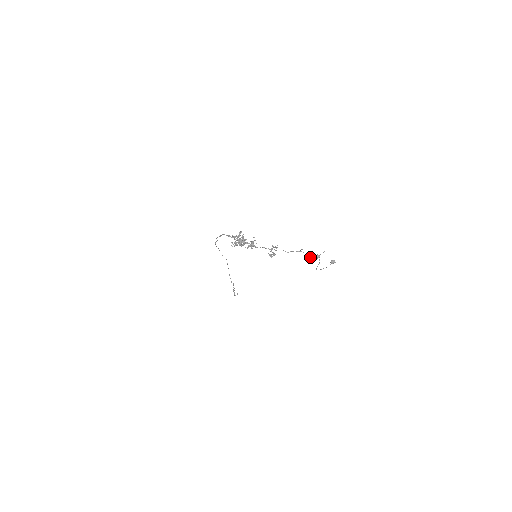
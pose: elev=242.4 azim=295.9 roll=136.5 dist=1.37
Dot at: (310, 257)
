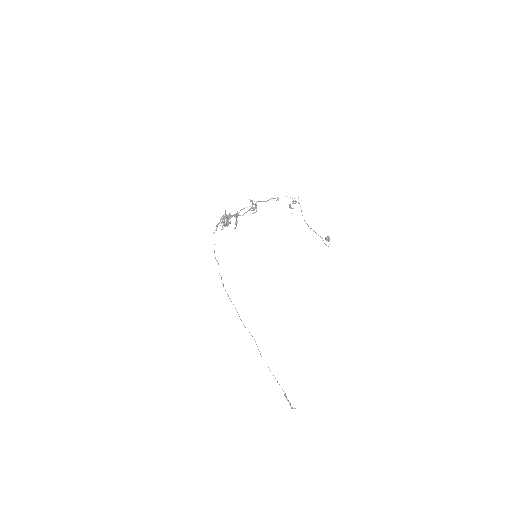
Dot at: (290, 206)
